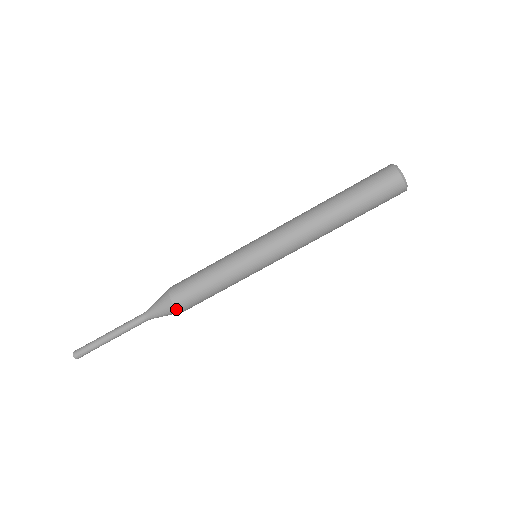
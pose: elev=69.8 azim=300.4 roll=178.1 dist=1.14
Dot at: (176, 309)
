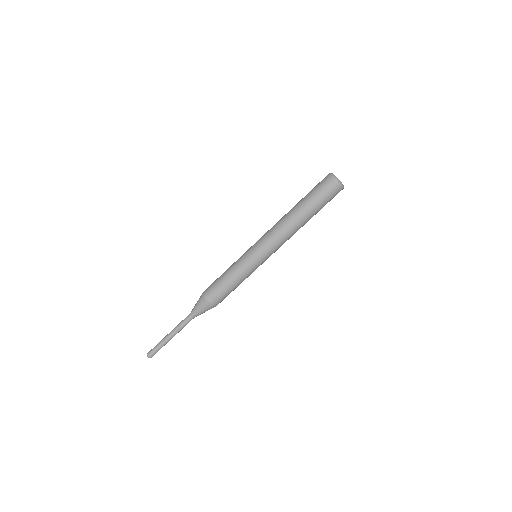
Dot at: (205, 300)
